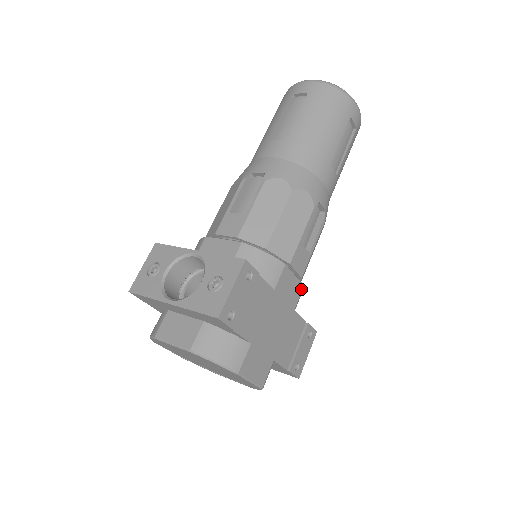
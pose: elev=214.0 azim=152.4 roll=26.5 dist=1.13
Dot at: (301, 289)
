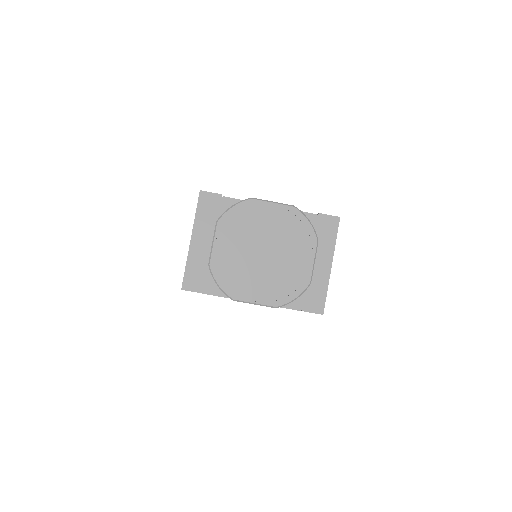
Dot at: occluded
